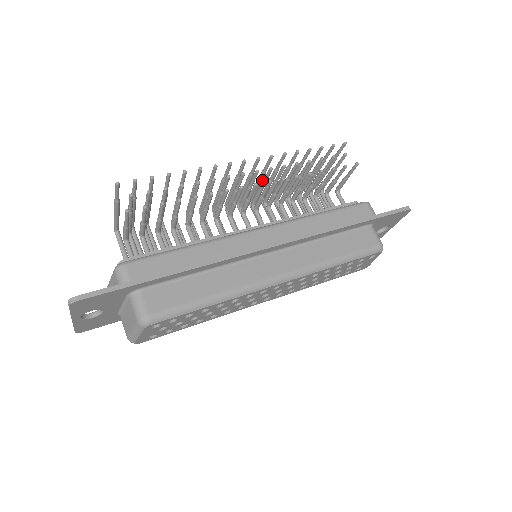
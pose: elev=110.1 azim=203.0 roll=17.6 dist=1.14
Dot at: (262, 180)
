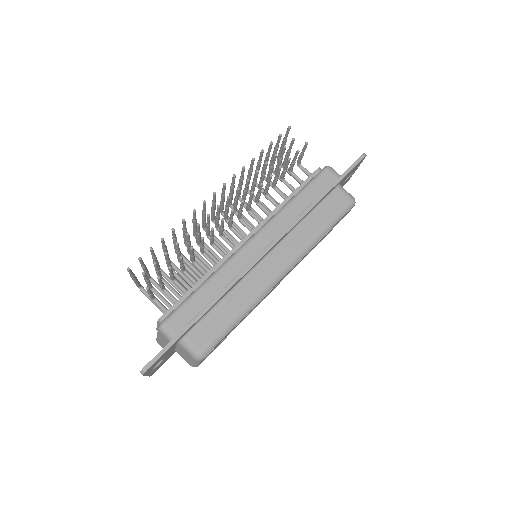
Dot at: (233, 191)
